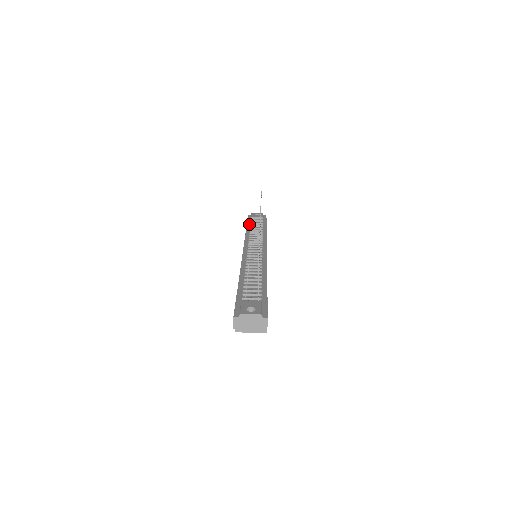
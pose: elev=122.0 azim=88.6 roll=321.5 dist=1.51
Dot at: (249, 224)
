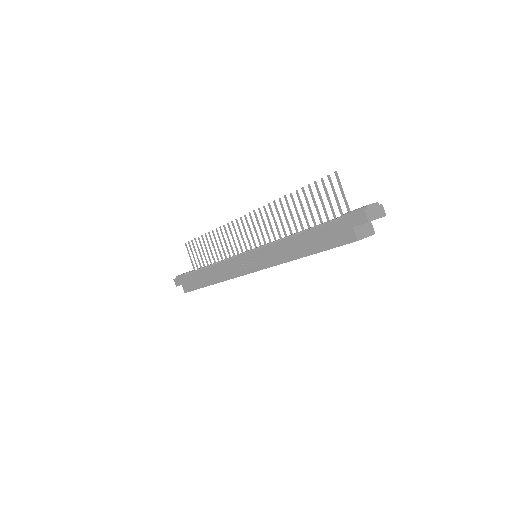
Dot at: (195, 271)
